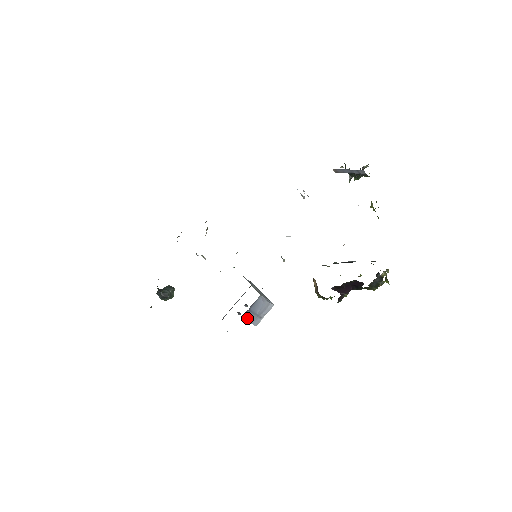
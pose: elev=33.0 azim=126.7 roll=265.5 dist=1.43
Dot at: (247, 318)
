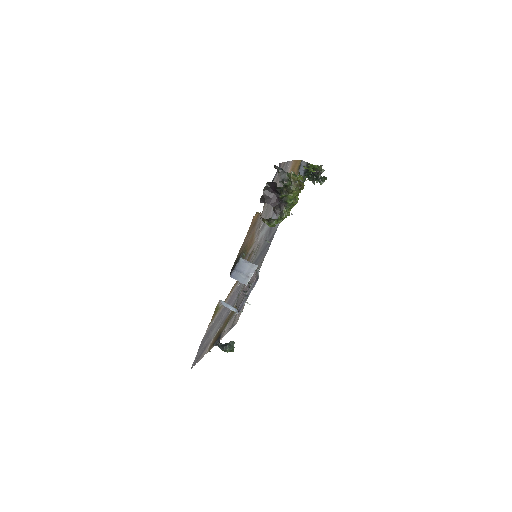
Dot at: (235, 278)
